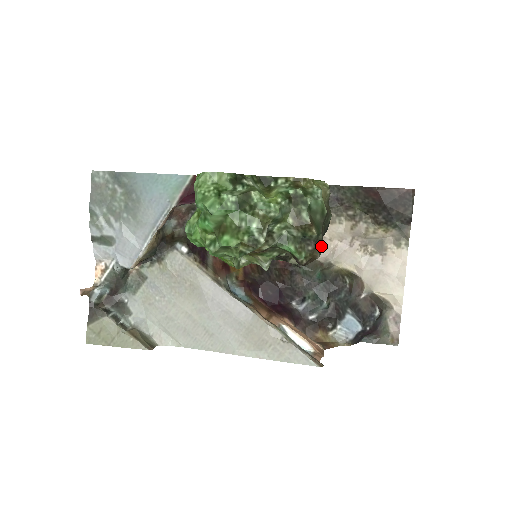
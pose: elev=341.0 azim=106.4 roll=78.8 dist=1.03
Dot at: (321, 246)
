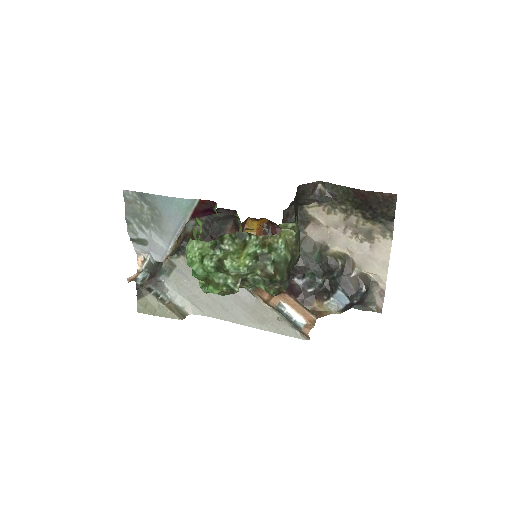
Dot at: (286, 284)
